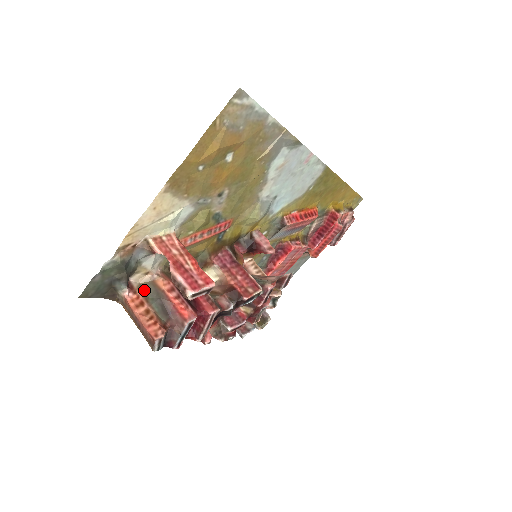
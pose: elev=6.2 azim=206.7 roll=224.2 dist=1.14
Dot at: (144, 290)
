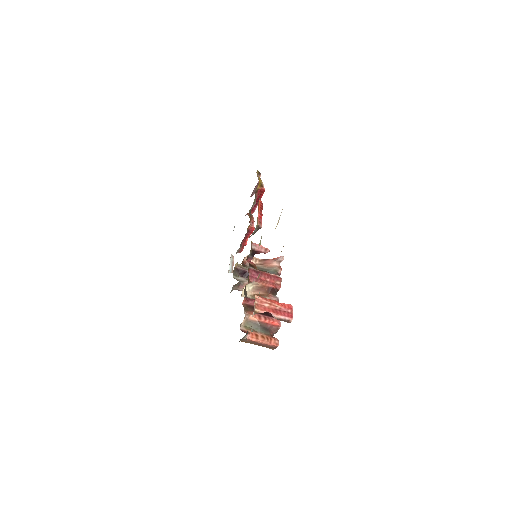
Dot at: (249, 328)
